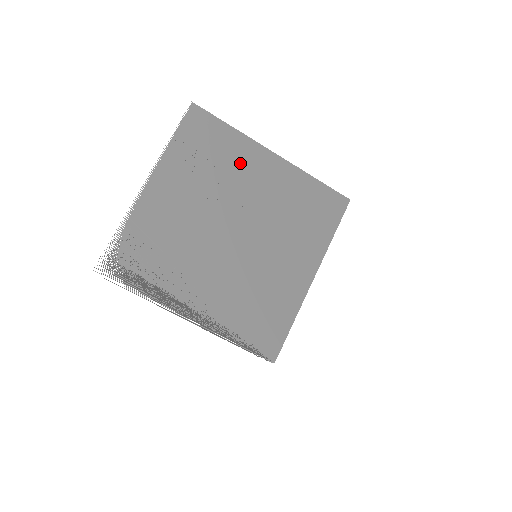
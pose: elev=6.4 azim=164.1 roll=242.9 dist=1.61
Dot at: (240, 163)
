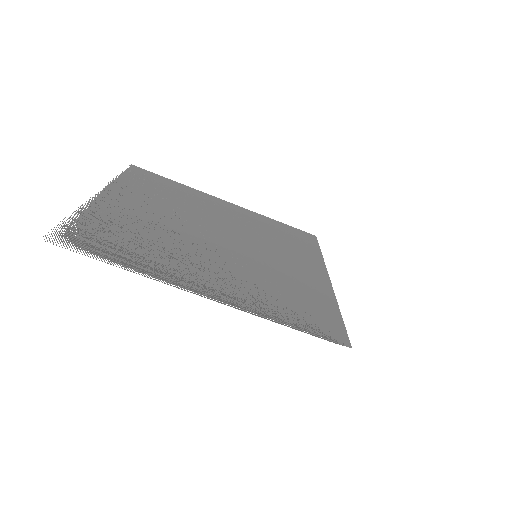
Dot at: (198, 200)
